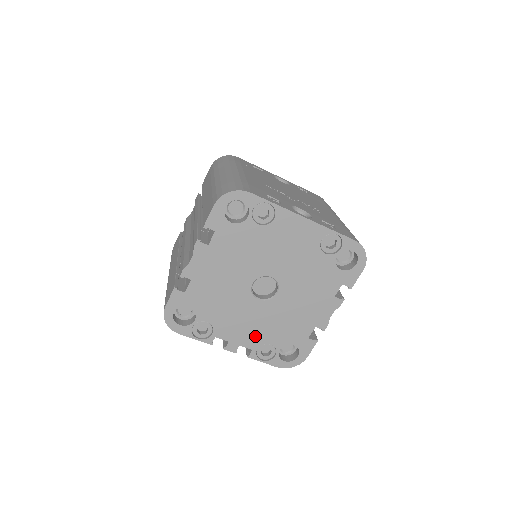
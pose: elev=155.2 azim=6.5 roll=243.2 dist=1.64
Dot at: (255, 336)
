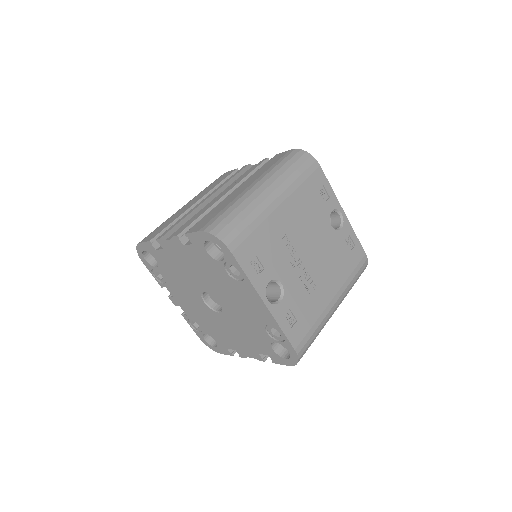
Dot at: (192, 312)
